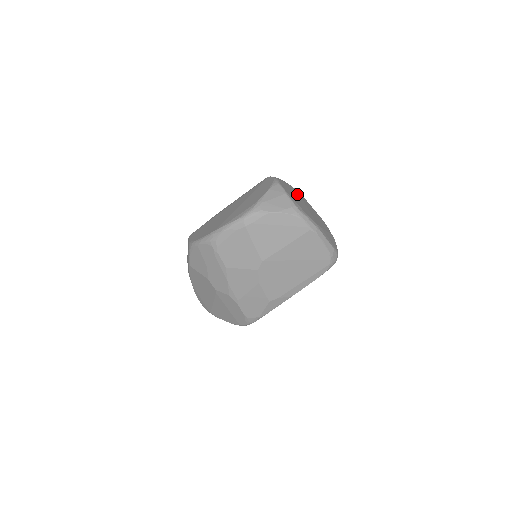
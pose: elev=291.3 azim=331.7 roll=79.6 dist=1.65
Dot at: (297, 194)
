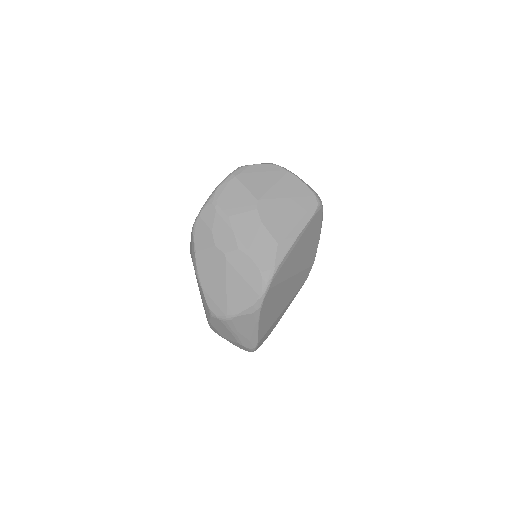
Dot at: occluded
